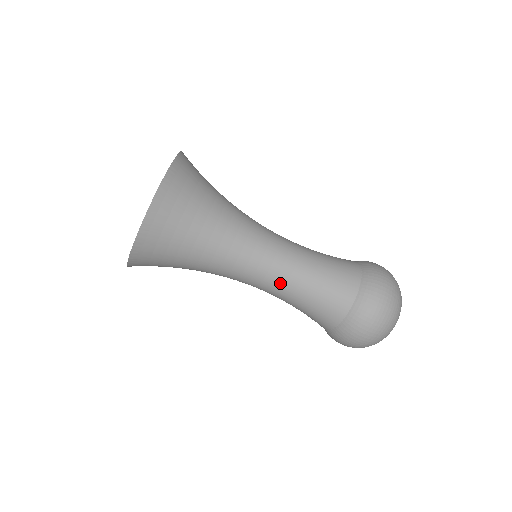
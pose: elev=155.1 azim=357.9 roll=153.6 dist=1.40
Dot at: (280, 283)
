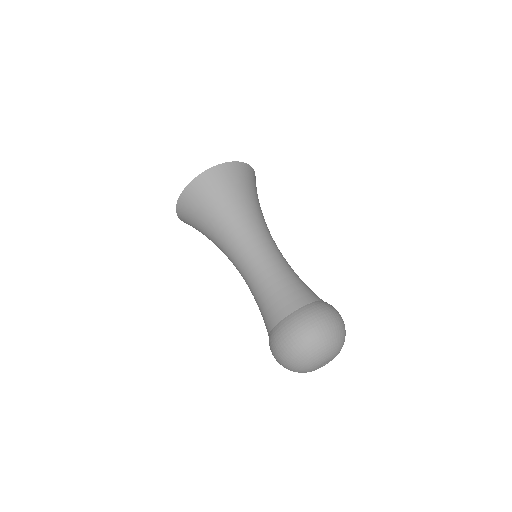
Dot at: (259, 269)
